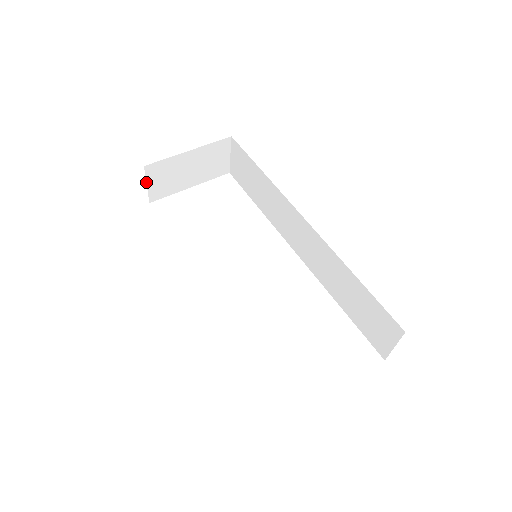
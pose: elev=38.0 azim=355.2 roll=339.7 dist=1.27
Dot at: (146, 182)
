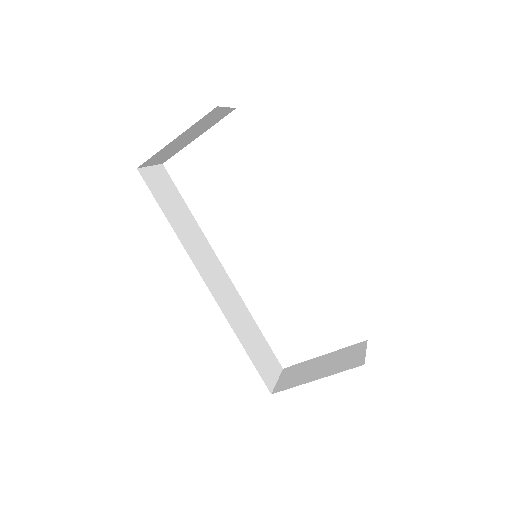
Dot at: (148, 166)
